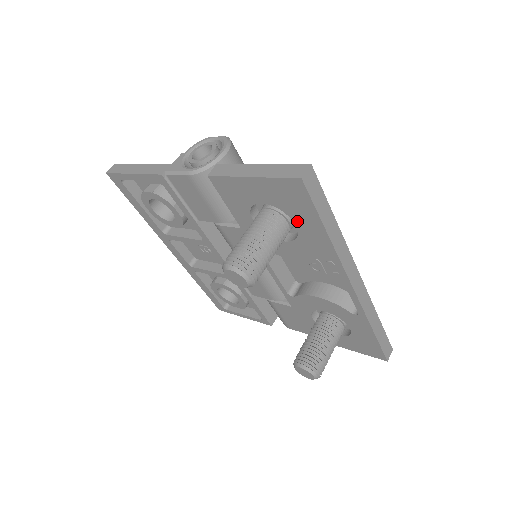
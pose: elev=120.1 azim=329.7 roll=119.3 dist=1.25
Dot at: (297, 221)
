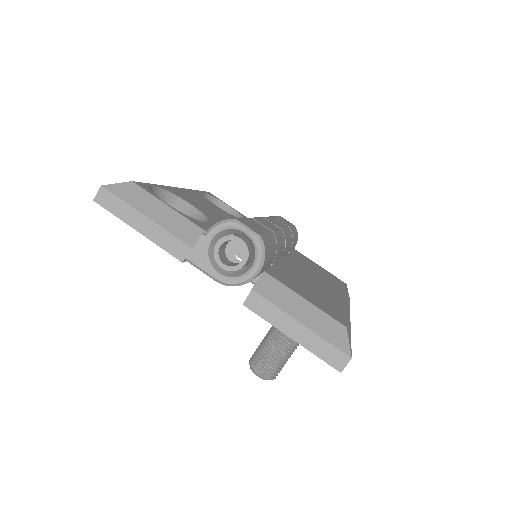
Dot at: occluded
